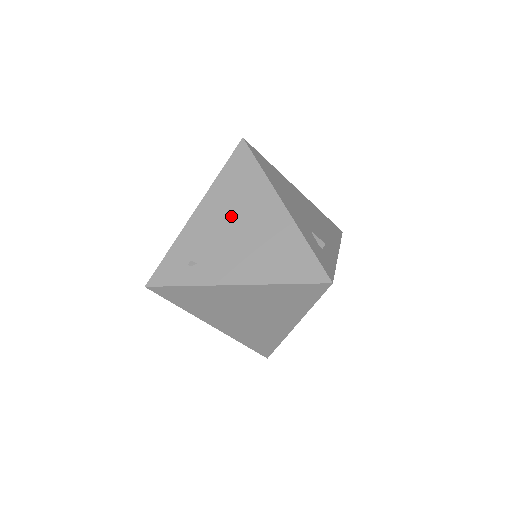
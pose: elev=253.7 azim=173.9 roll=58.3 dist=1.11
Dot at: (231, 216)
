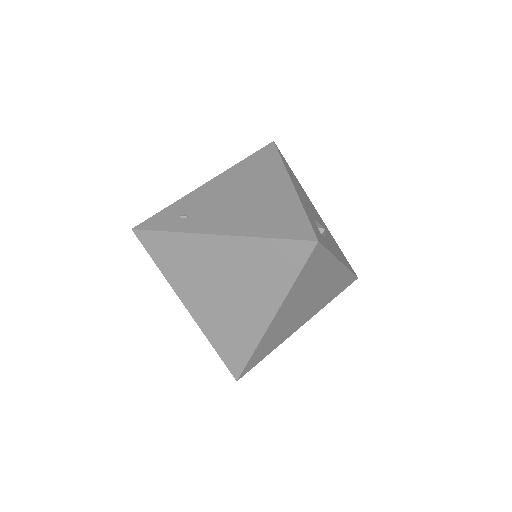
Dot at: (238, 187)
